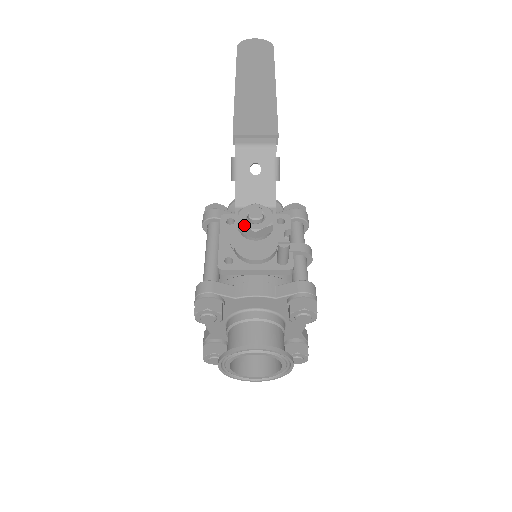
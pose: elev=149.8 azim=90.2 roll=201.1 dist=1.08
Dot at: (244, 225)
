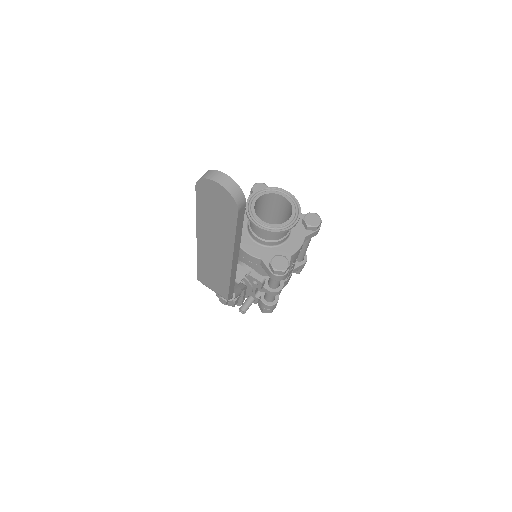
Dot at: occluded
